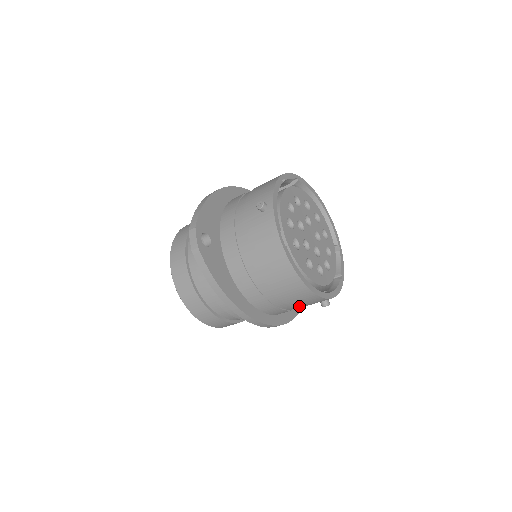
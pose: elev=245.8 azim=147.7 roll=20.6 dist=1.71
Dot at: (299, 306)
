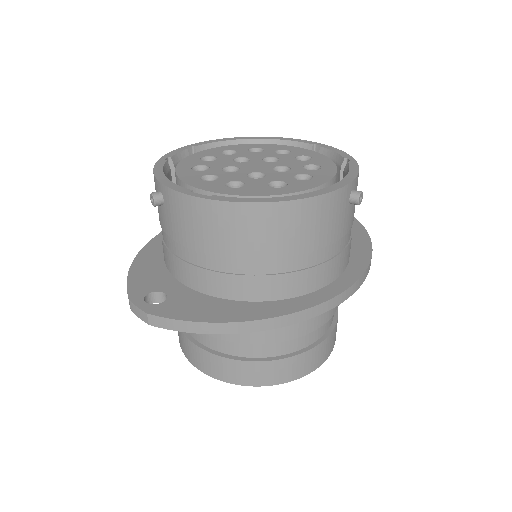
Dot at: (333, 236)
